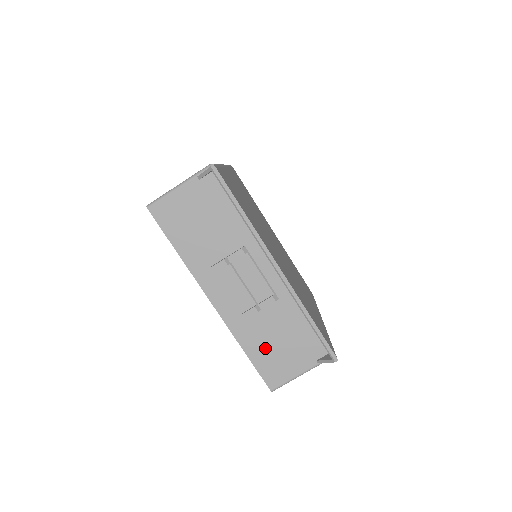
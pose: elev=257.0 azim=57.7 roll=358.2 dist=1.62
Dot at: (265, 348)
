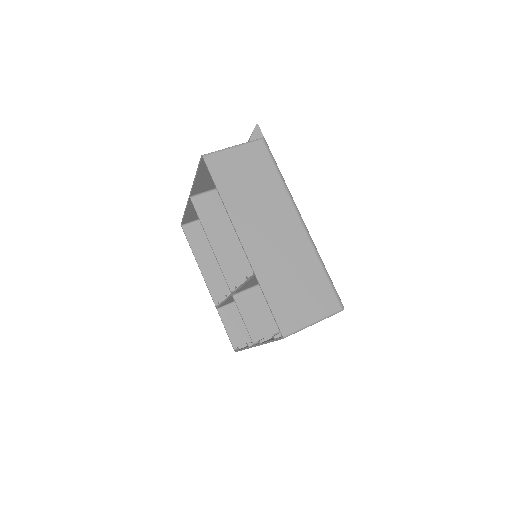
Dot at: occluded
